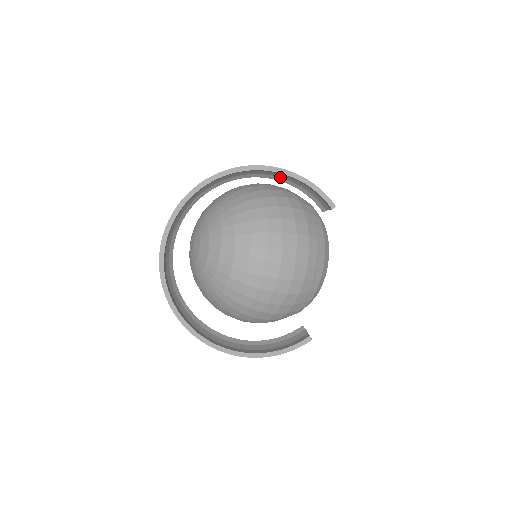
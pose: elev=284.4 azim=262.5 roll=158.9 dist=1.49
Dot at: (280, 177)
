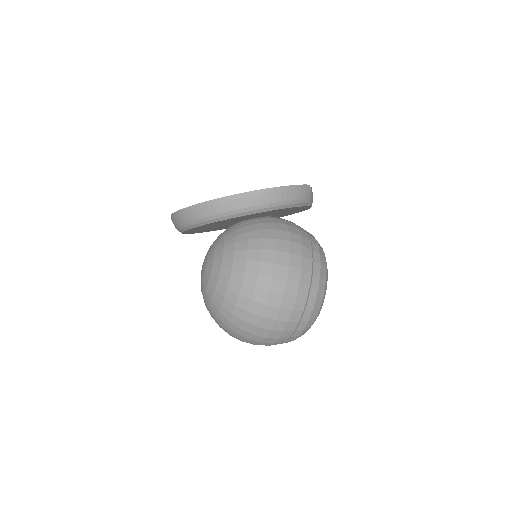
Dot at: occluded
